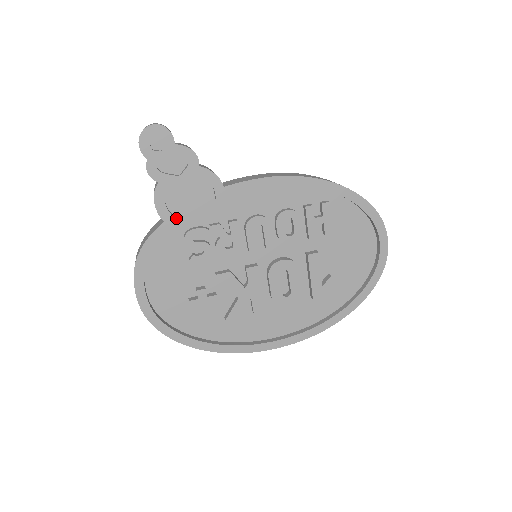
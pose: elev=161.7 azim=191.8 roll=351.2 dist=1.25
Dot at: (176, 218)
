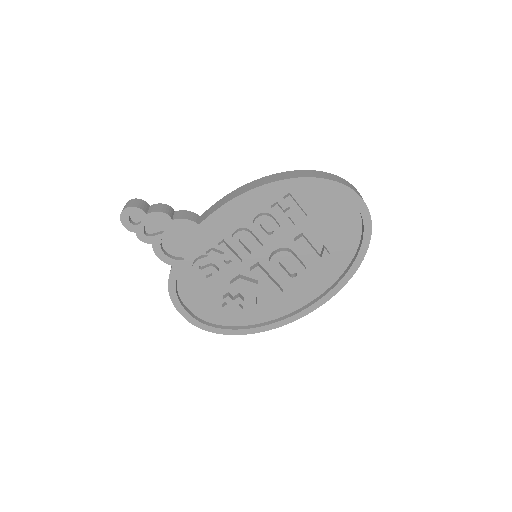
Dot at: (179, 260)
